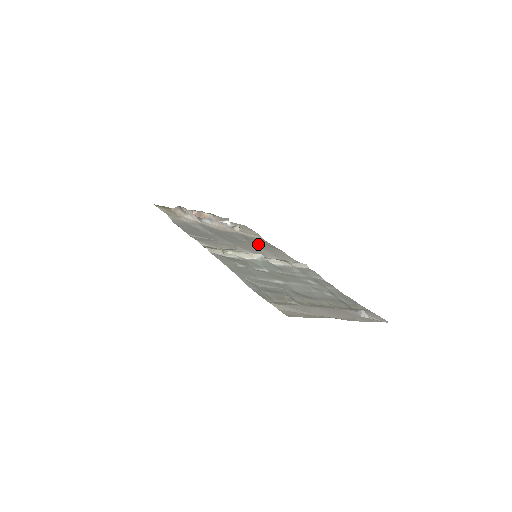
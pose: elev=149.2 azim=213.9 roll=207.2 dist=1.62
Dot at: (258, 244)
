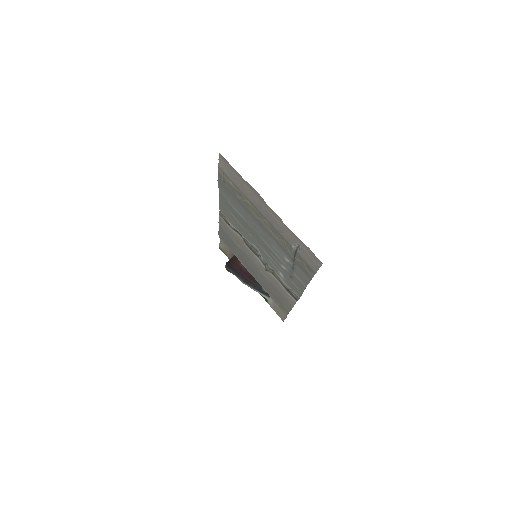
Dot at: (273, 290)
